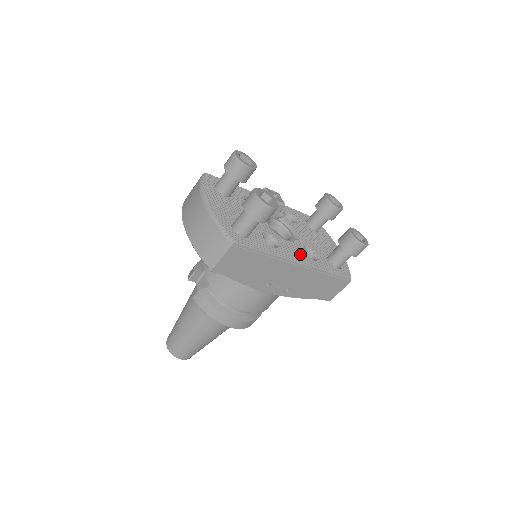
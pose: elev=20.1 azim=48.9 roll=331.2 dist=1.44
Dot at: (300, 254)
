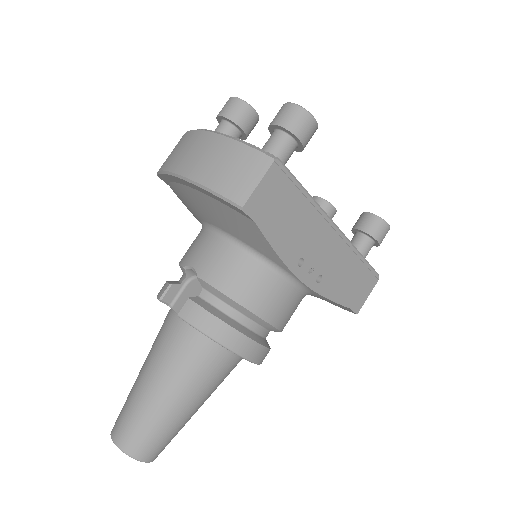
Dot at: occluded
